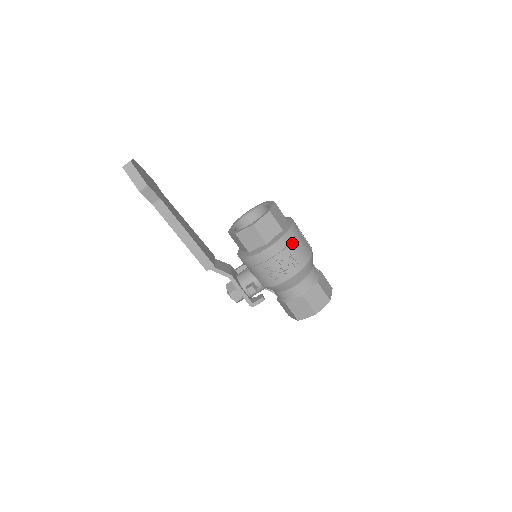
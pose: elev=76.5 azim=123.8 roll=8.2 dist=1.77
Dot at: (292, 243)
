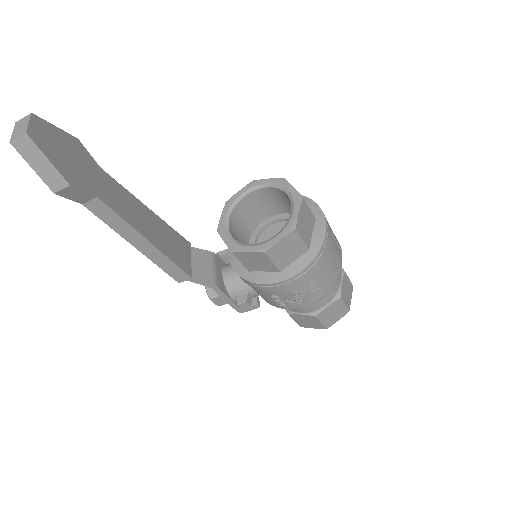
Dot at: (320, 268)
